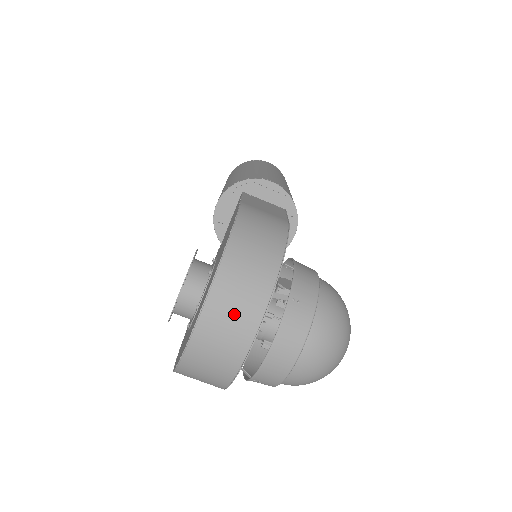
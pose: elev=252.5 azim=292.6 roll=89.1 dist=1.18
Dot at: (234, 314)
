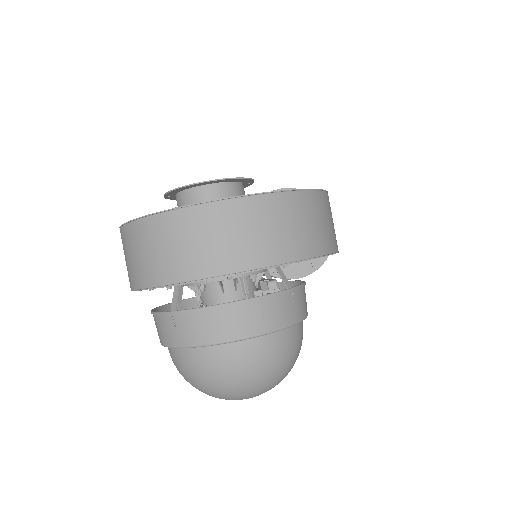
Dot at: (268, 231)
